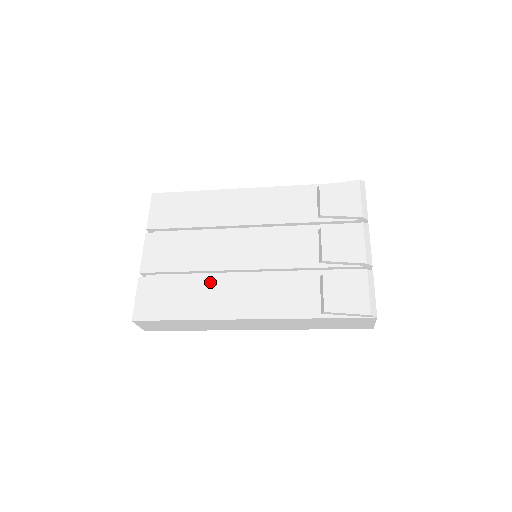
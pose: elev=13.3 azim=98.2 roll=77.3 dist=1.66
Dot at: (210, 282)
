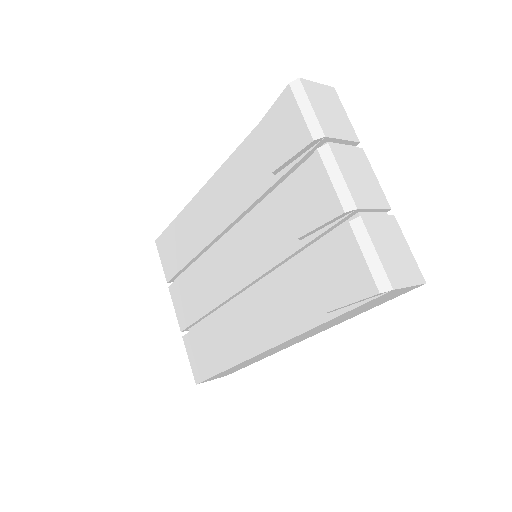
Dot at: (225, 318)
